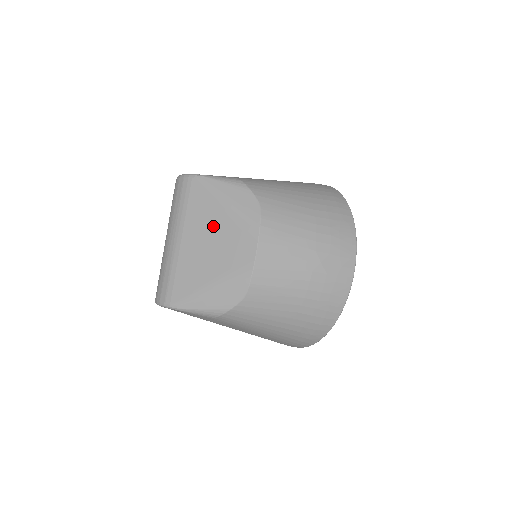
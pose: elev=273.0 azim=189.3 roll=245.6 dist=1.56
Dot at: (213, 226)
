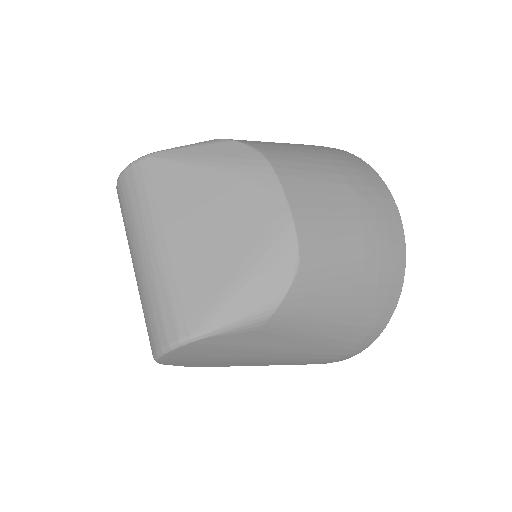
Dot at: (206, 199)
